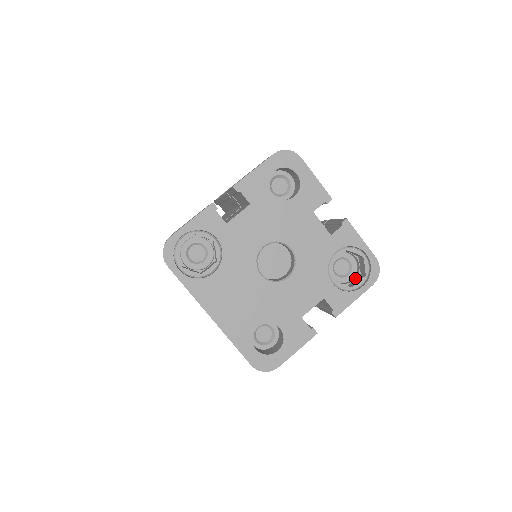
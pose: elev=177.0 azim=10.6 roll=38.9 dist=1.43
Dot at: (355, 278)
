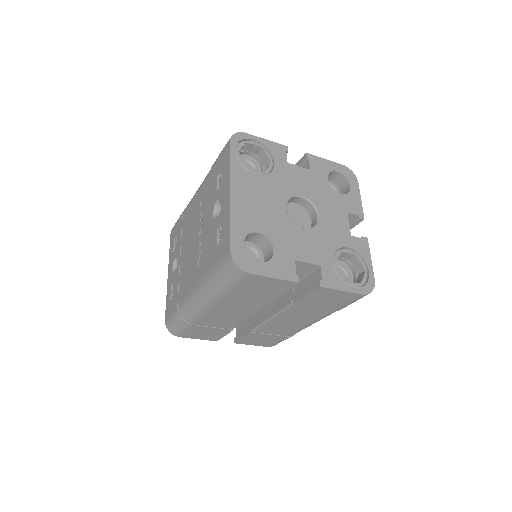
Dot at: occluded
